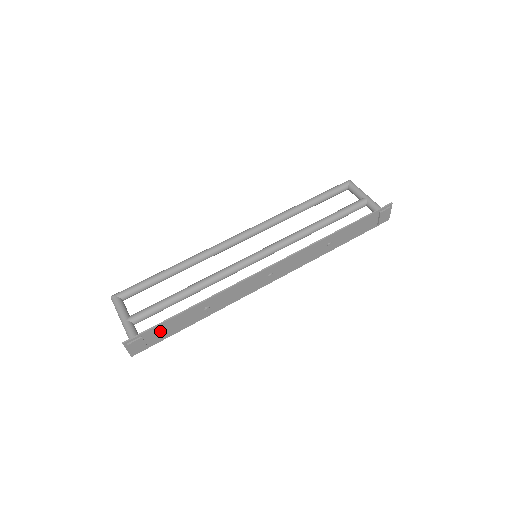
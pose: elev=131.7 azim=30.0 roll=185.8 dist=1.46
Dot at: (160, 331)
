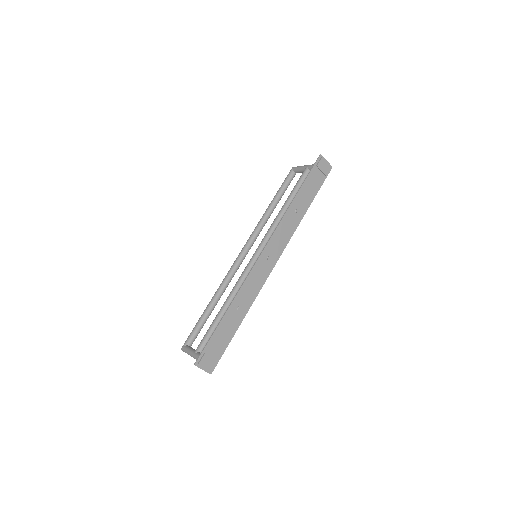
Dot at: (216, 343)
